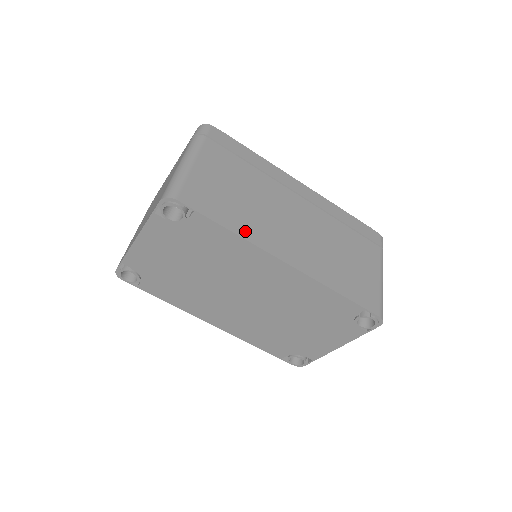
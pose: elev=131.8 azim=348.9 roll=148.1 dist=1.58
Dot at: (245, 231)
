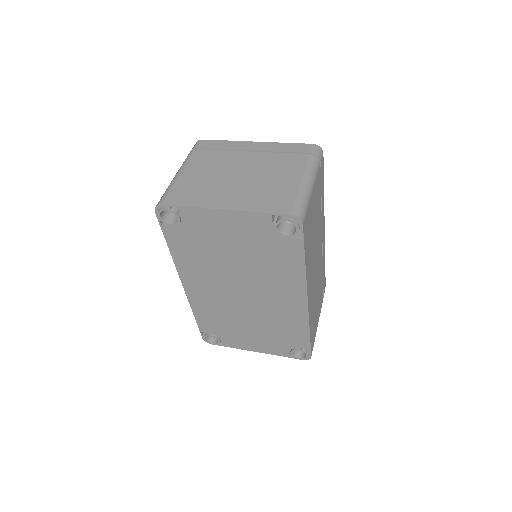
Dot at: (308, 267)
